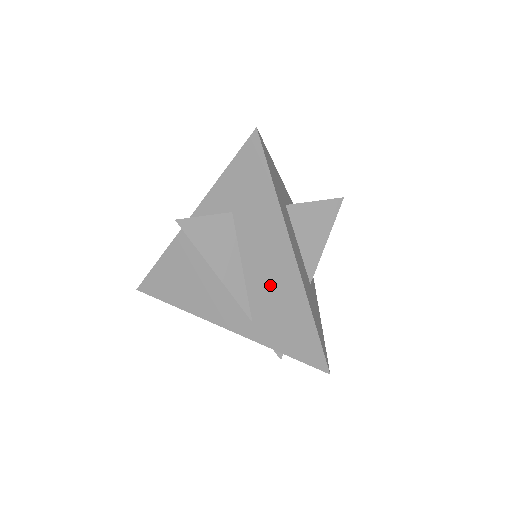
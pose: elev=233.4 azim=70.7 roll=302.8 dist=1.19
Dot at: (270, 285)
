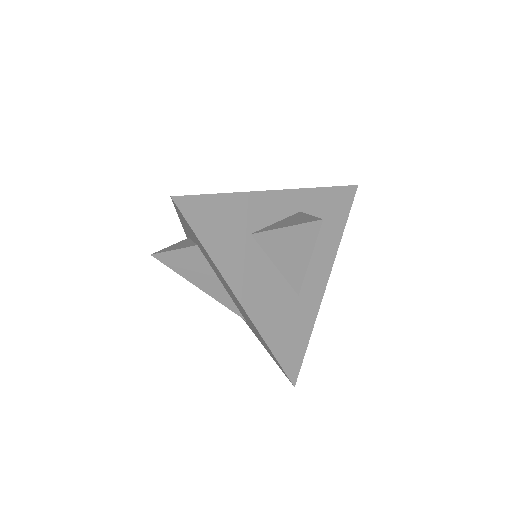
Dot at: (240, 308)
